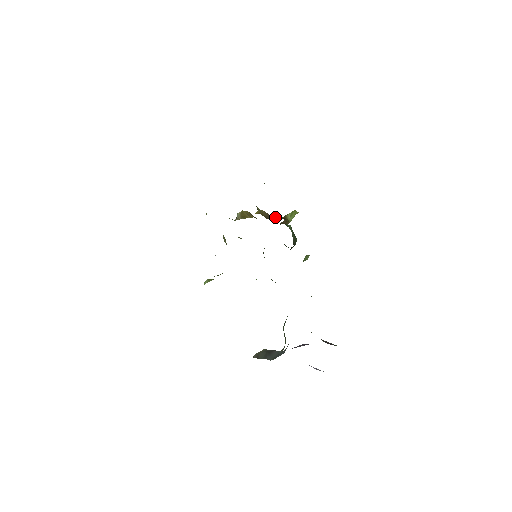
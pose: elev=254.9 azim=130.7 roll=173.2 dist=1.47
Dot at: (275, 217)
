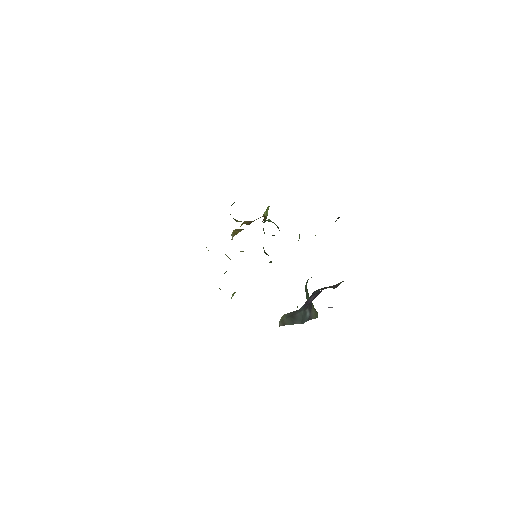
Dot at: occluded
